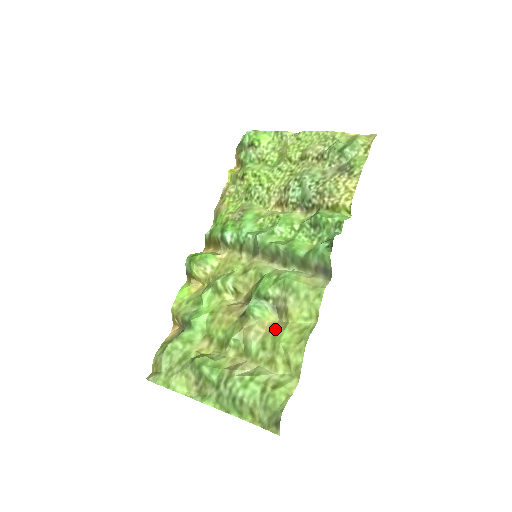
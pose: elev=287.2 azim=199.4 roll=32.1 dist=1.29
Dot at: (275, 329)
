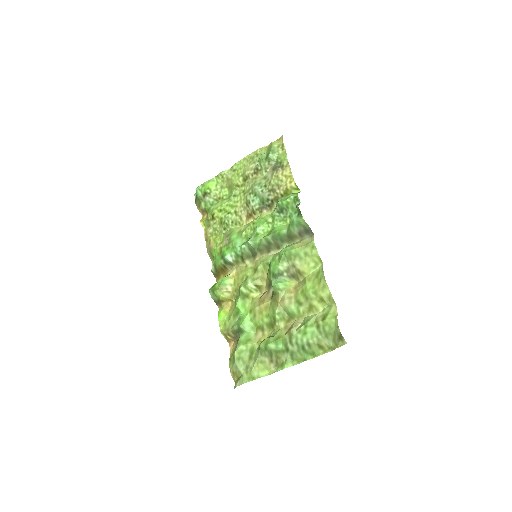
Dot at: (299, 288)
